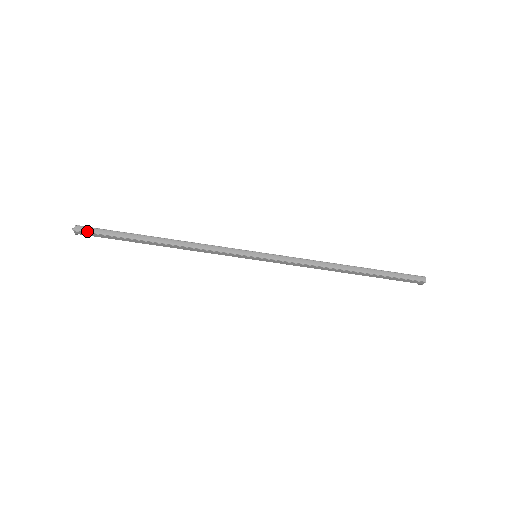
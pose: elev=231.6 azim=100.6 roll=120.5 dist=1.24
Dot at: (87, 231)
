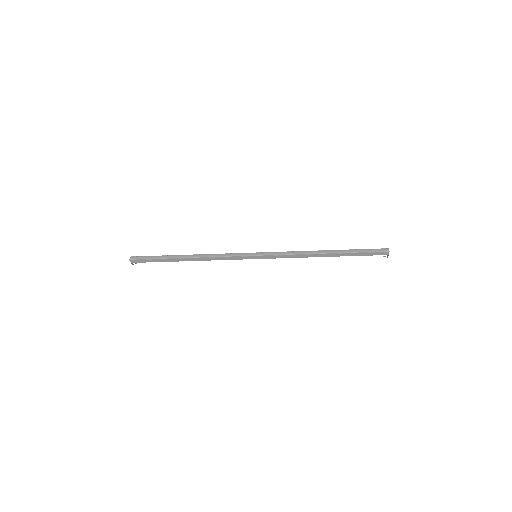
Dot at: (138, 259)
